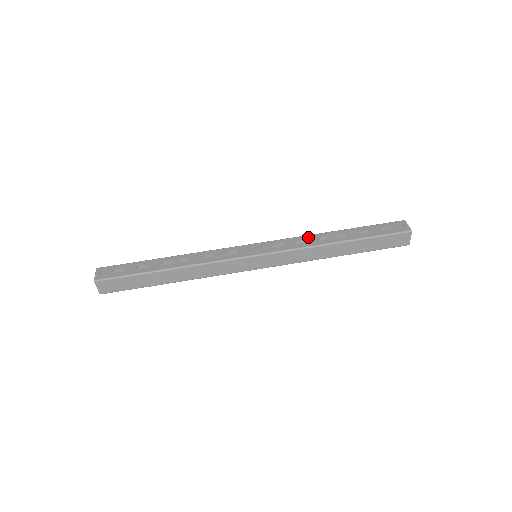
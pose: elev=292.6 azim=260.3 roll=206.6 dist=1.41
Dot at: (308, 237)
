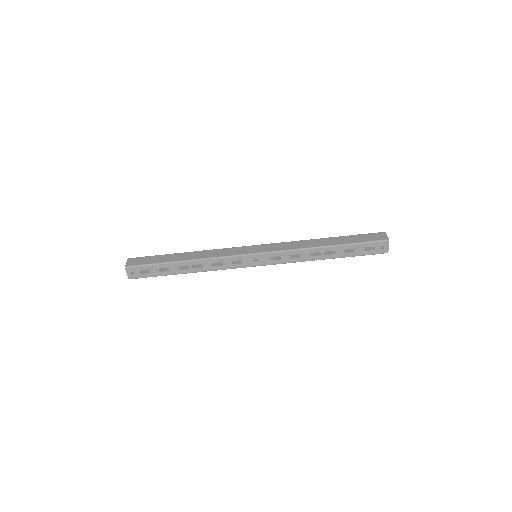
Dot at: (302, 252)
